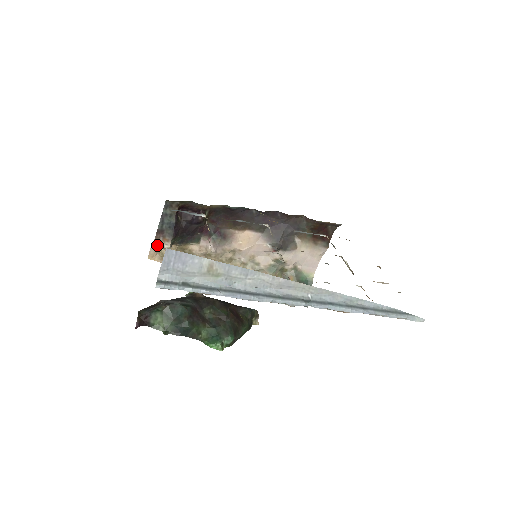
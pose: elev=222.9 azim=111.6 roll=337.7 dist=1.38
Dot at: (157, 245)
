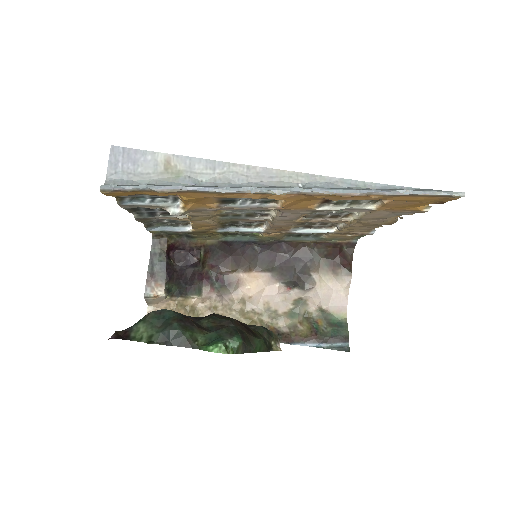
Dot at: (149, 293)
